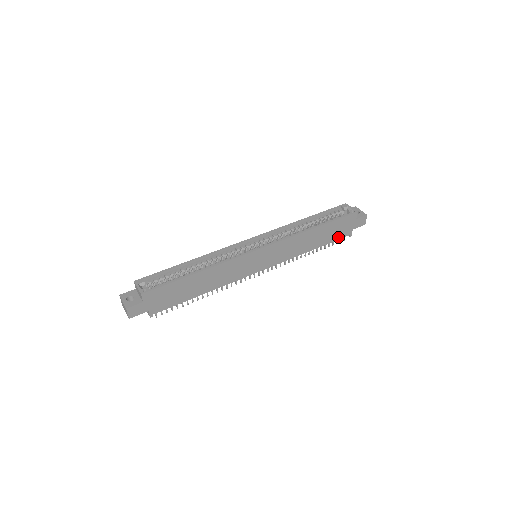
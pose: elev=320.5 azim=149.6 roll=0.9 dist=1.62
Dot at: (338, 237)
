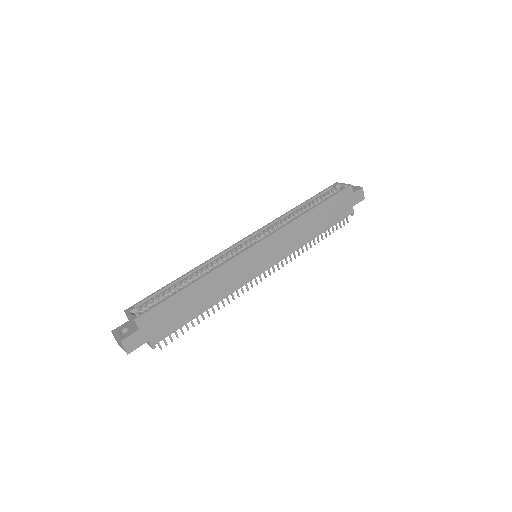
Dot at: (340, 218)
